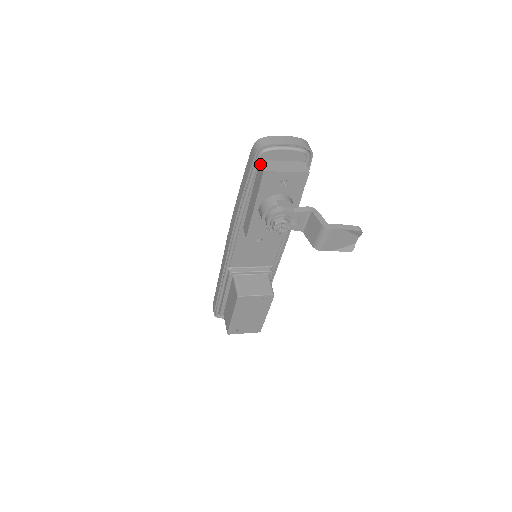
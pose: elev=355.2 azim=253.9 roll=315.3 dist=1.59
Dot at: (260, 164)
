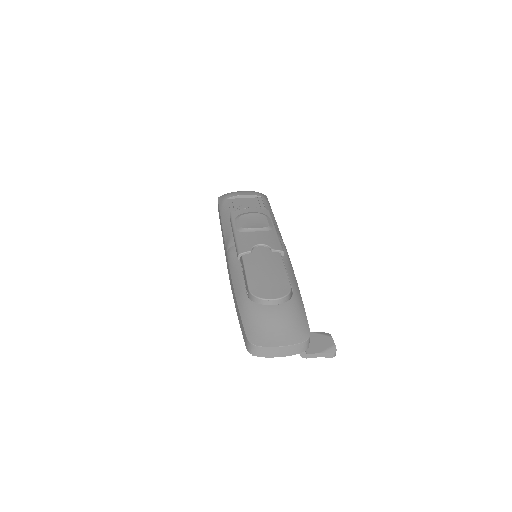
Dot at: occluded
